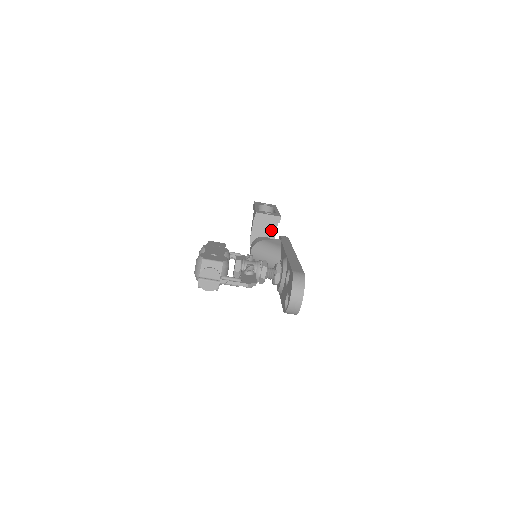
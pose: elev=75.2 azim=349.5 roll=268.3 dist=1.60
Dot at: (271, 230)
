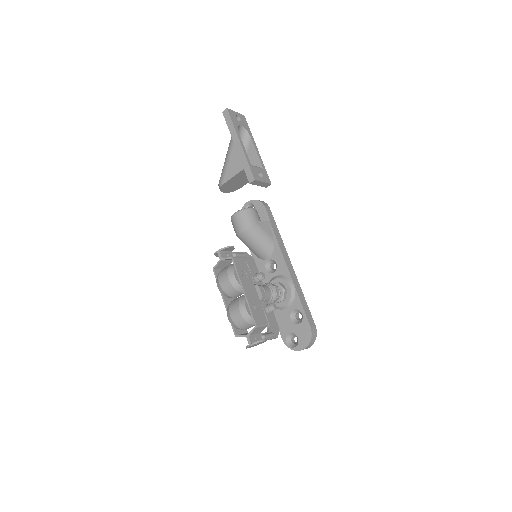
Dot at: occluded
